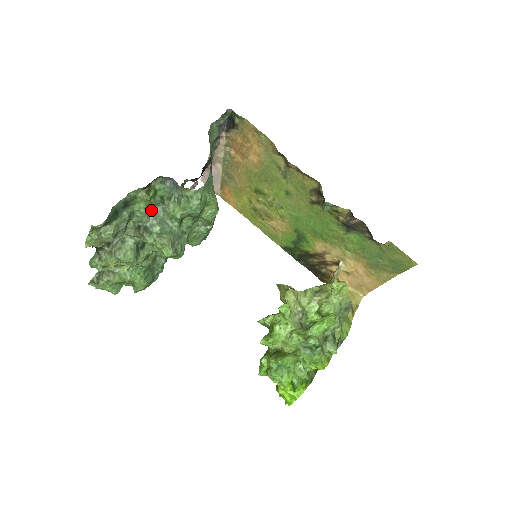
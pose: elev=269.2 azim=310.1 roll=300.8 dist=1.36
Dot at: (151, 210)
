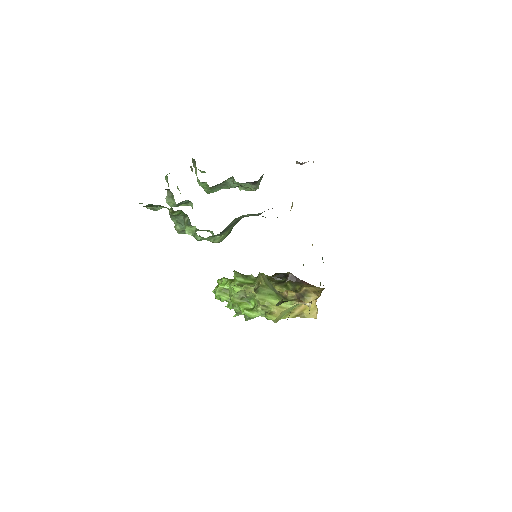
Dot at: occluded
